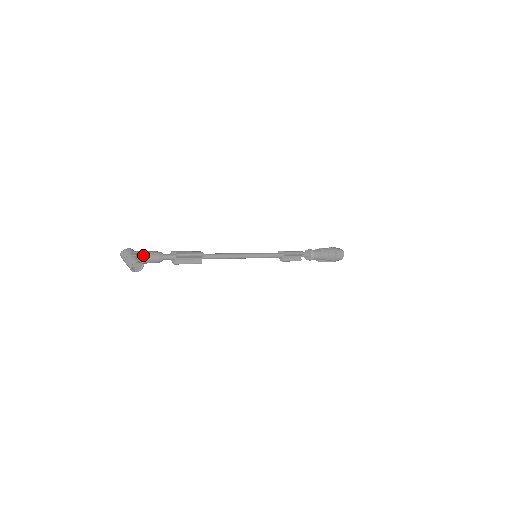
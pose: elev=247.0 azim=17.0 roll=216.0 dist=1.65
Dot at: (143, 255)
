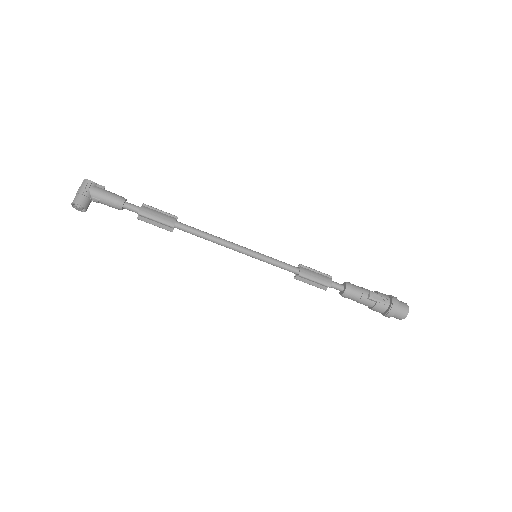
Dot at: (97, 196)
